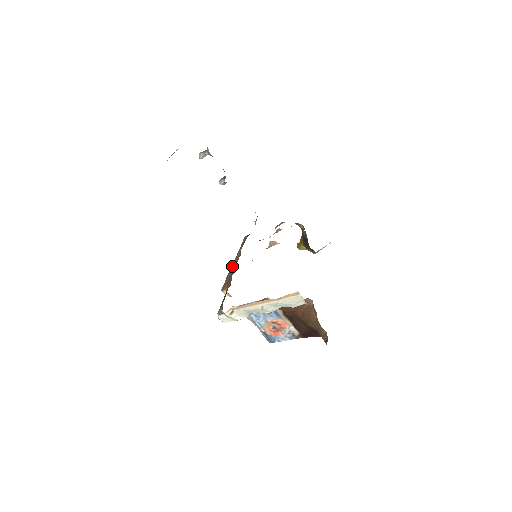
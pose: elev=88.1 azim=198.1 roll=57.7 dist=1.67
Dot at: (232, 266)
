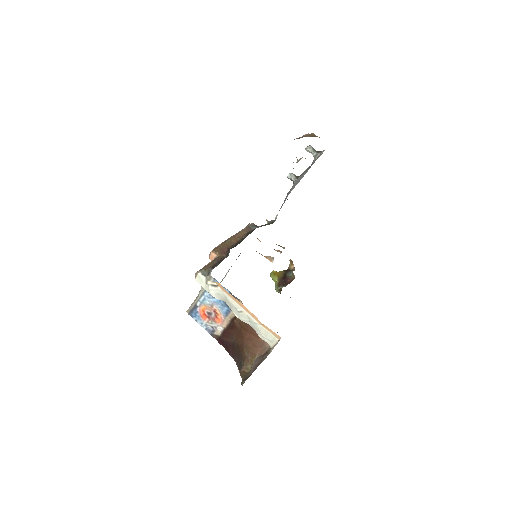
Dot at: (232, 238)
